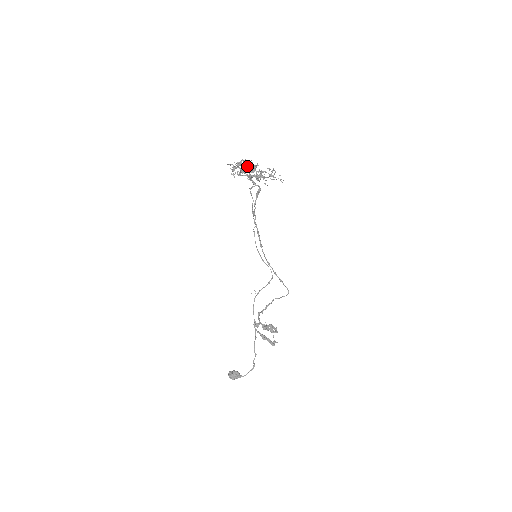
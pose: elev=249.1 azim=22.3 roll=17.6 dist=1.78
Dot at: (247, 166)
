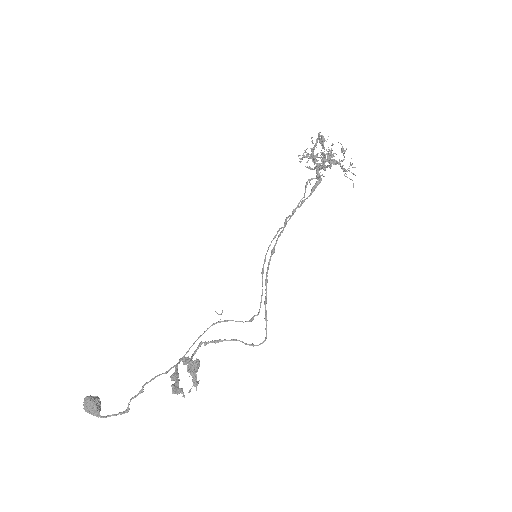
Dot at: (318, 138)
